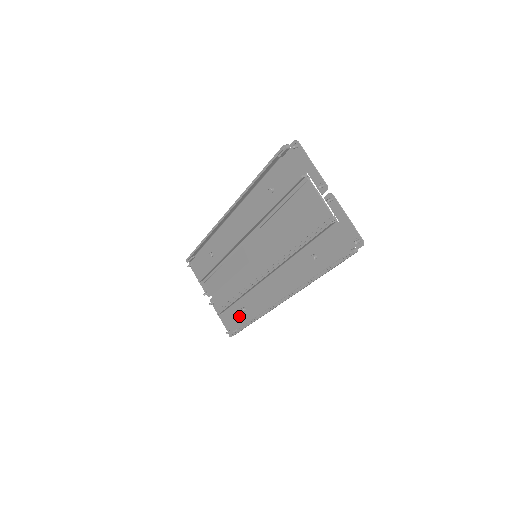
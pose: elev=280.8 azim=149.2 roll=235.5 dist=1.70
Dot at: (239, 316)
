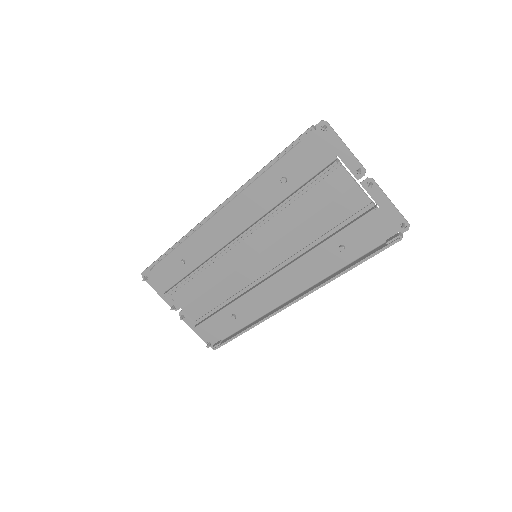
Dot at: (225, 325)
